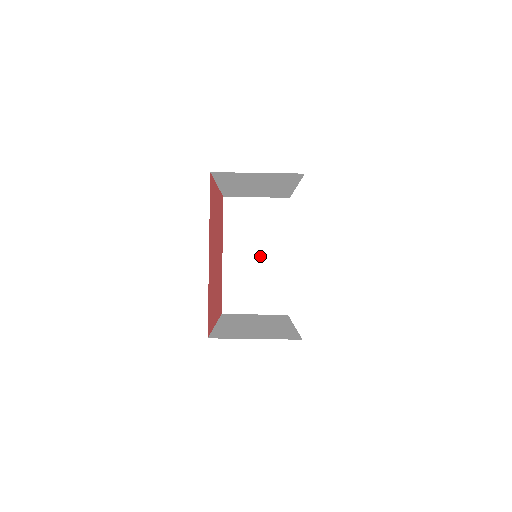
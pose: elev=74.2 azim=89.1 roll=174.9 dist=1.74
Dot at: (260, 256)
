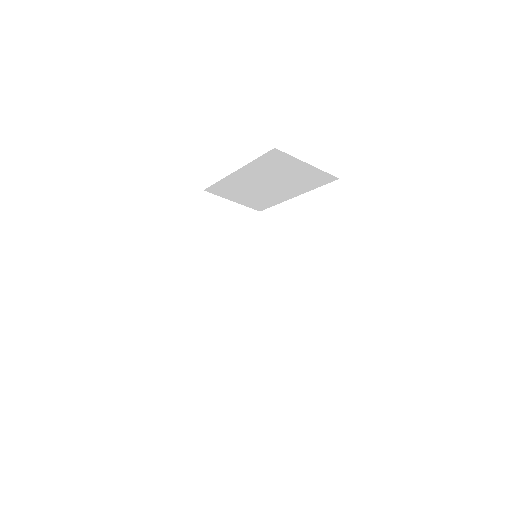
Dot at: (270, 187)
